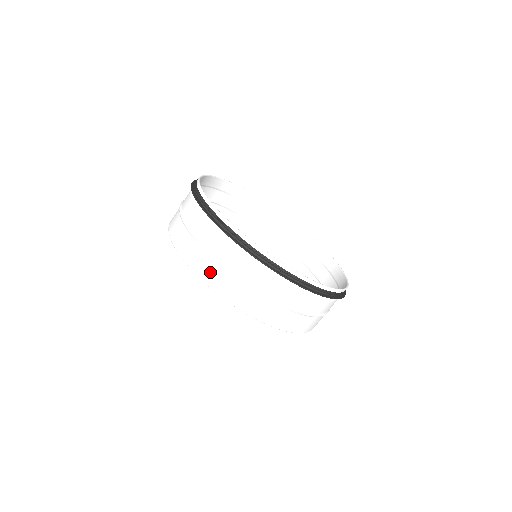
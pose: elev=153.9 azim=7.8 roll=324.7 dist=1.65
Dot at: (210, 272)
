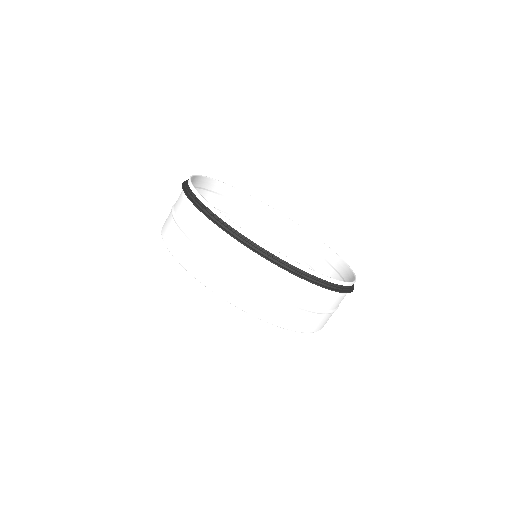
Dot at: occluded
